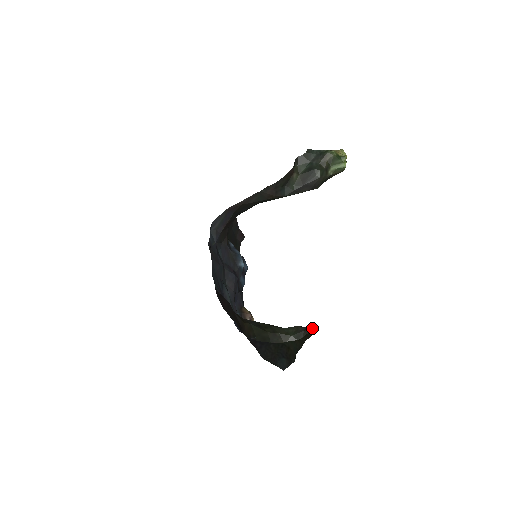
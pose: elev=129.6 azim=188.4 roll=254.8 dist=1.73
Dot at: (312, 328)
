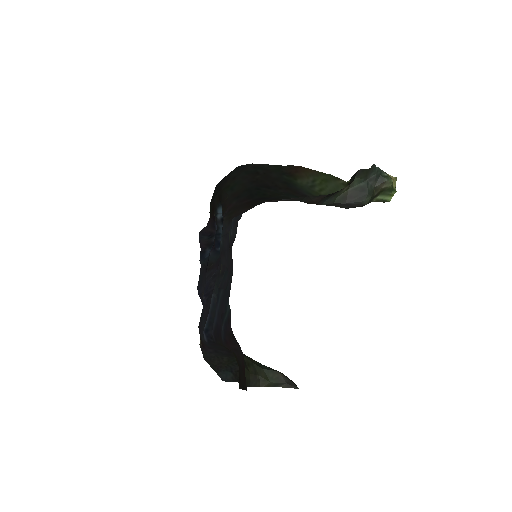
Dot at: occluded
